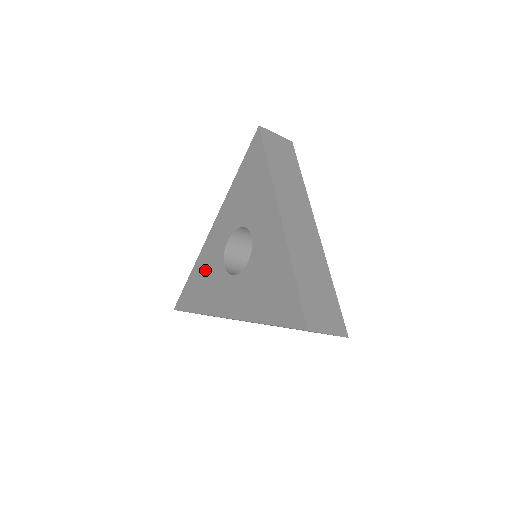
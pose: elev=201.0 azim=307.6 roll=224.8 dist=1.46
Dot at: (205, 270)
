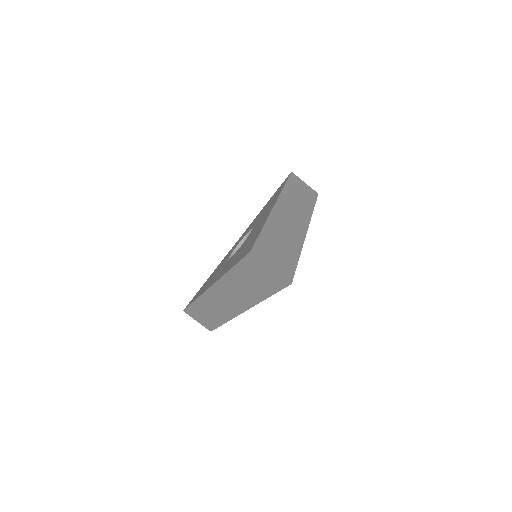
Dot at: (216, 270)
